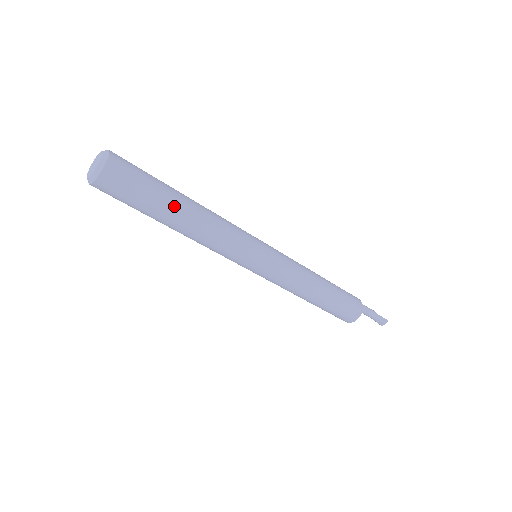
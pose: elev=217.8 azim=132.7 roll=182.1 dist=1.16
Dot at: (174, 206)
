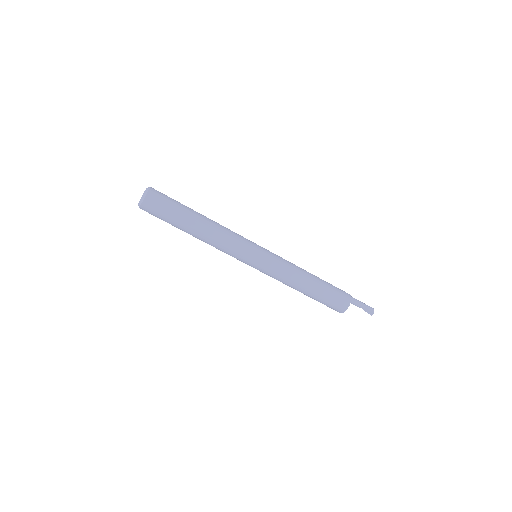
Dot at: (194, 211)
